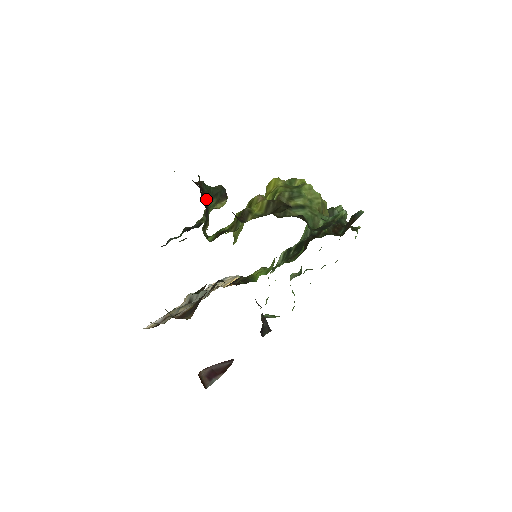
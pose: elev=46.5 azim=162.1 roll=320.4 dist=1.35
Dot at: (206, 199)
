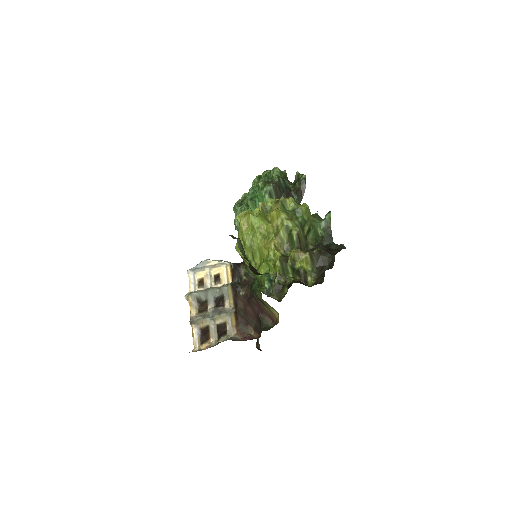
Dot at: occluded
